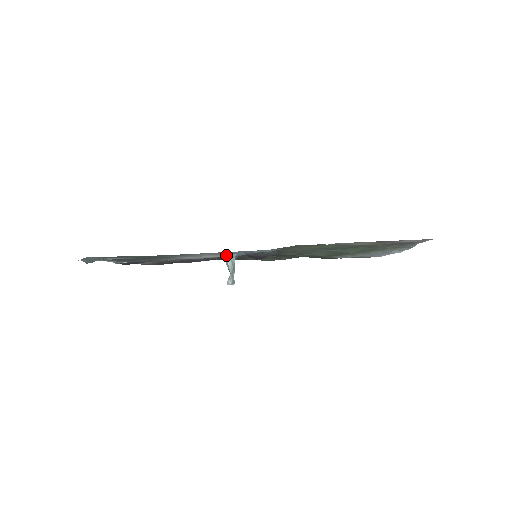
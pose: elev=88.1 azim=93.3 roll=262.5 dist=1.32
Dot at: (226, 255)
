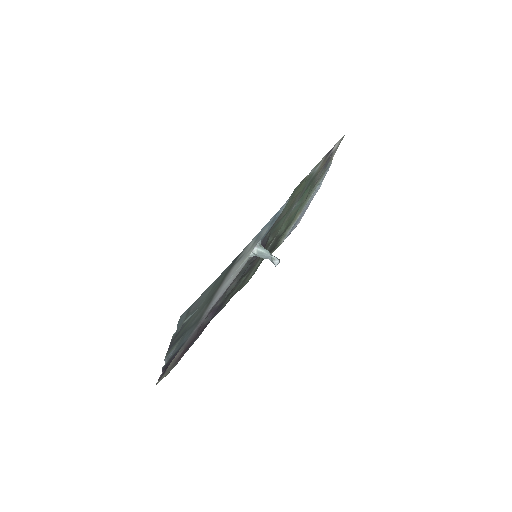
Dot at: (255, 247)
